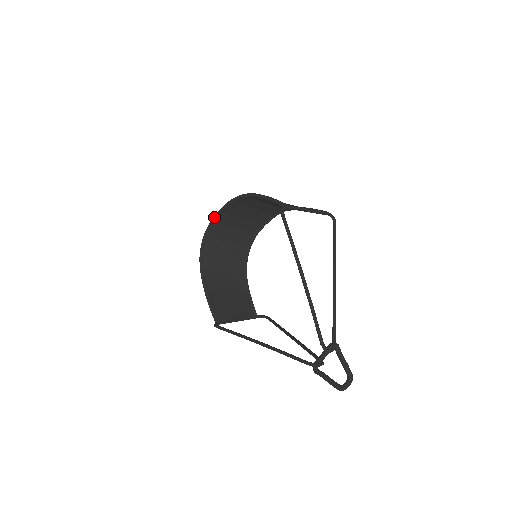
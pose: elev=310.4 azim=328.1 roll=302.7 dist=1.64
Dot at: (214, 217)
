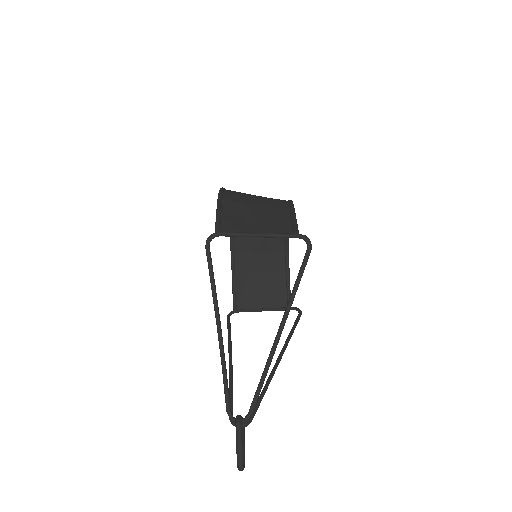
Dot at: occluded
